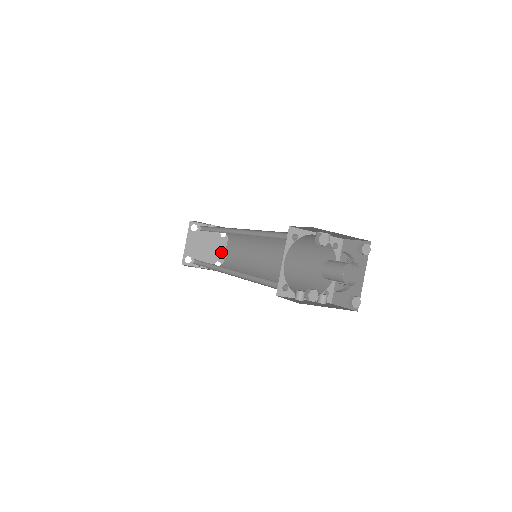
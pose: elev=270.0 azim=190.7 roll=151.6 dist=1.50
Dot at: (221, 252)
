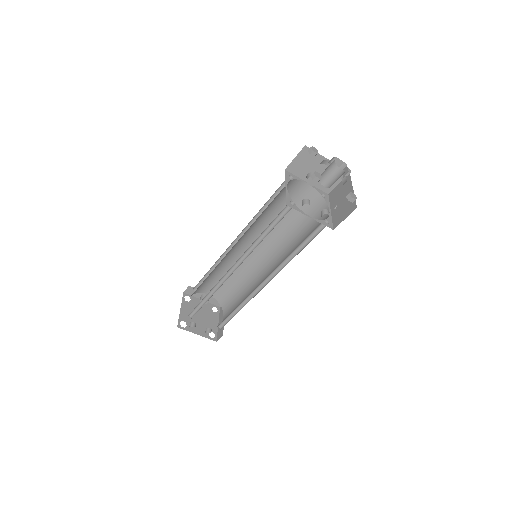
Dot at: (214, 325)
